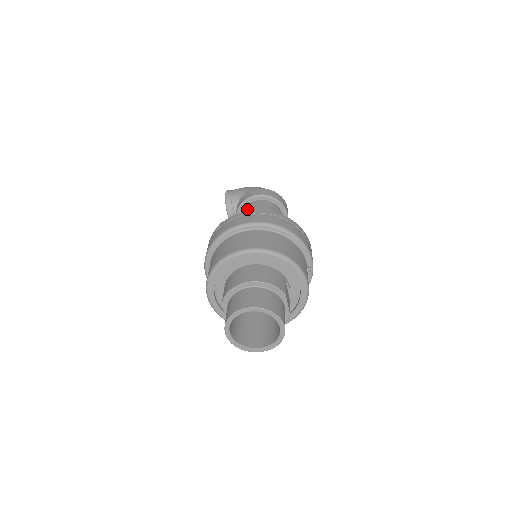
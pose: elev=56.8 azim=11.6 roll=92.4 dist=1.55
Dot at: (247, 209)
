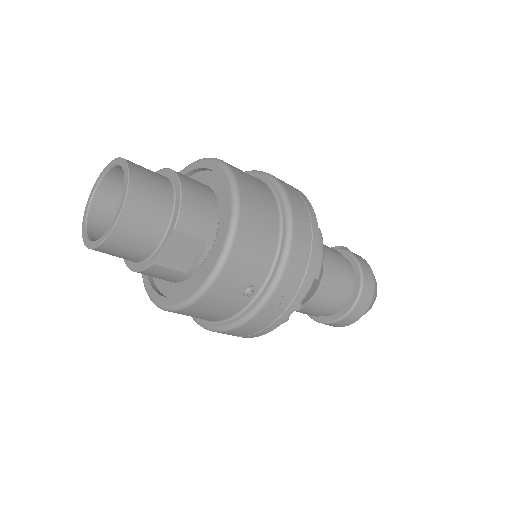
Dot at: occluded
